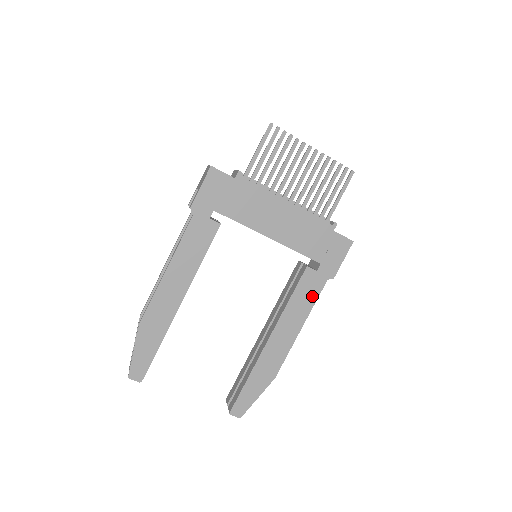
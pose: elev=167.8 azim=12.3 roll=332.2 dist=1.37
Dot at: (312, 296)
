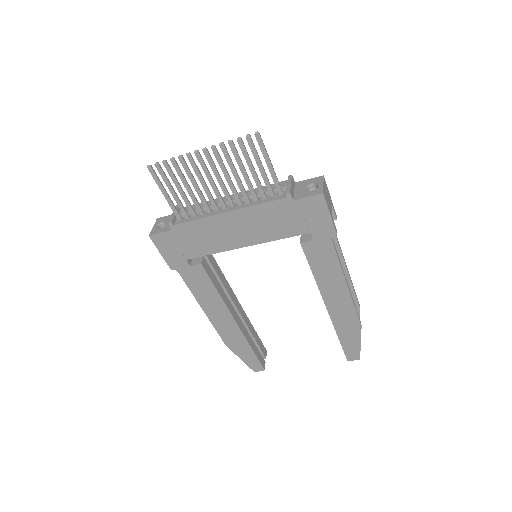
Dot at: (331, 259)
